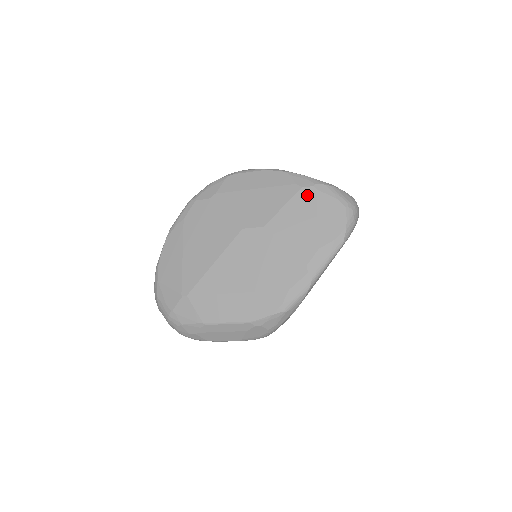
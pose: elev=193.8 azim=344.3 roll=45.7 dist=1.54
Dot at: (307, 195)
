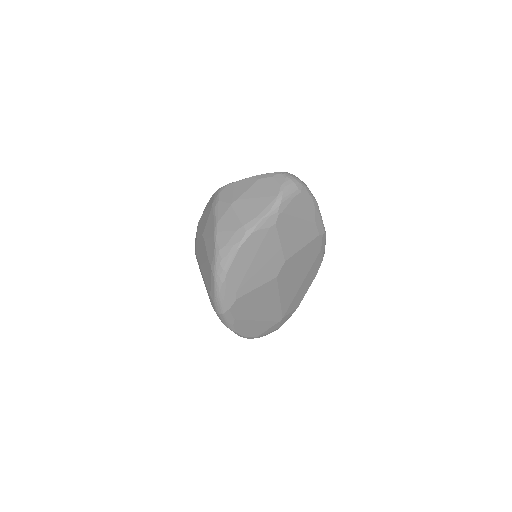
Dot at: (282, 221)
